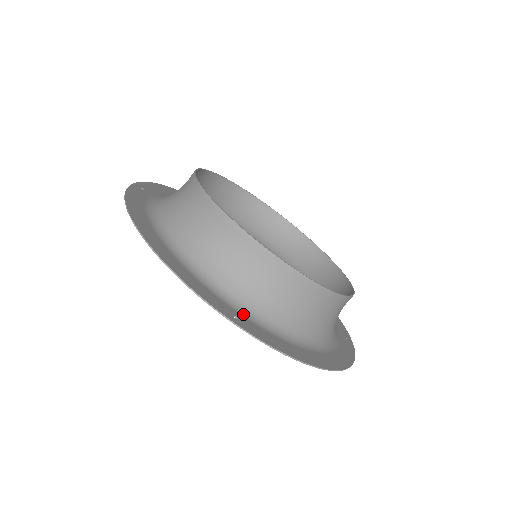
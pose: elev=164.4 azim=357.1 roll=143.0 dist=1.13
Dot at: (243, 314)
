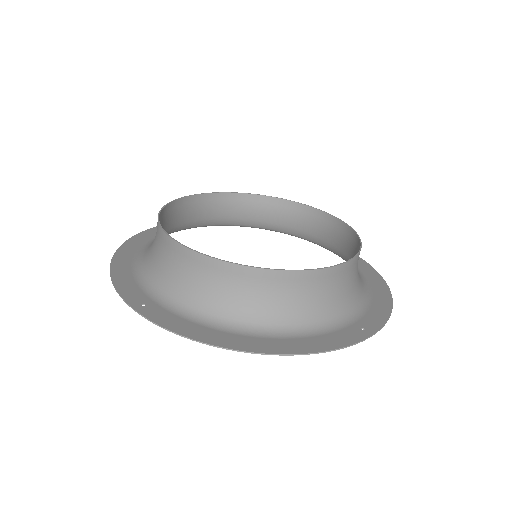
Dot at: (161, 303)
